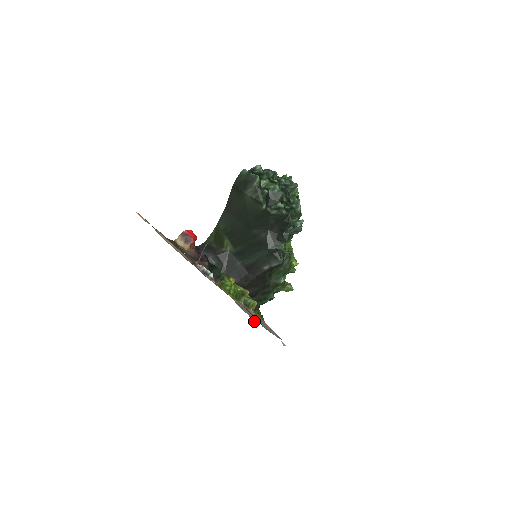
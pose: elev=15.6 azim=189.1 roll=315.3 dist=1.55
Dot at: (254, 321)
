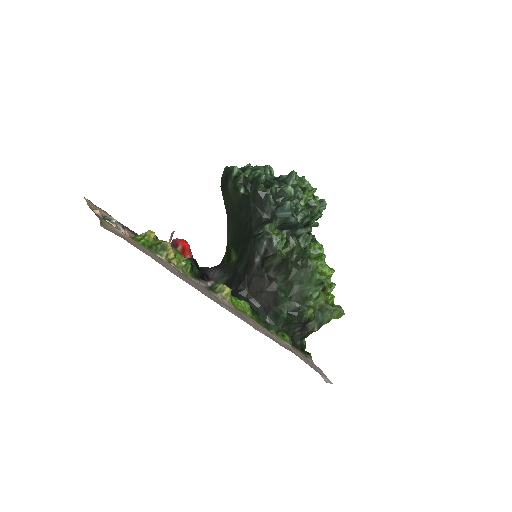
Dot at: (106, 229)
